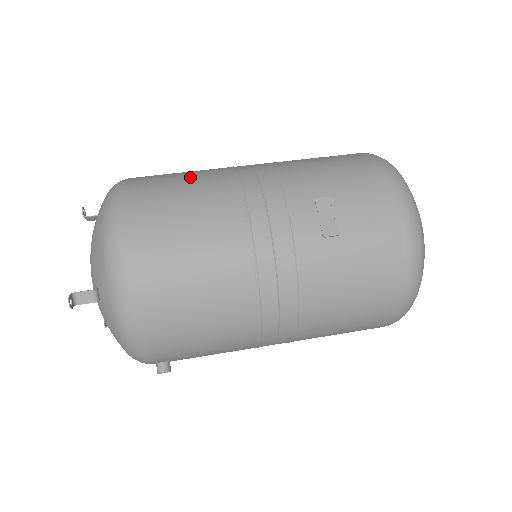
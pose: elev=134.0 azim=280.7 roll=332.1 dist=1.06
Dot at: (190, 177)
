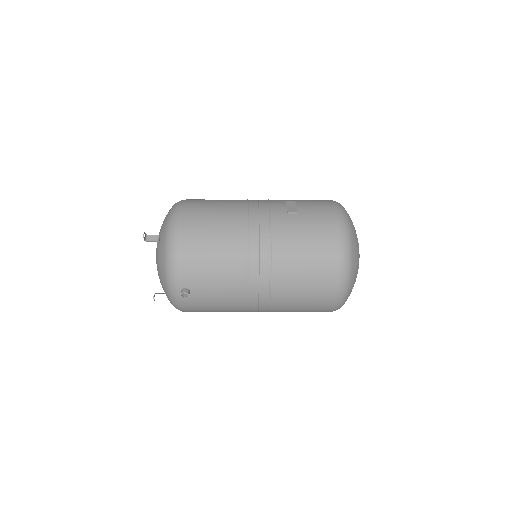
Dot at: occluded
